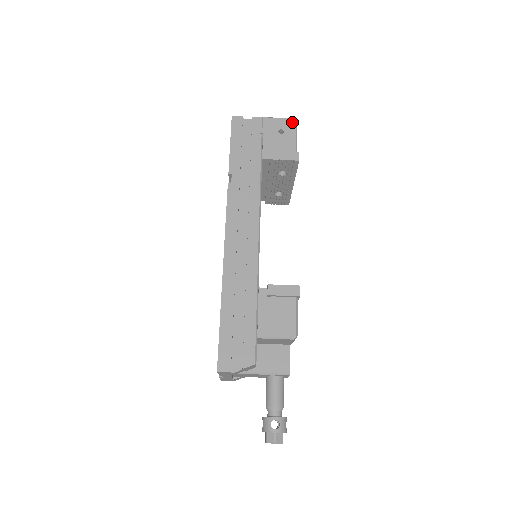
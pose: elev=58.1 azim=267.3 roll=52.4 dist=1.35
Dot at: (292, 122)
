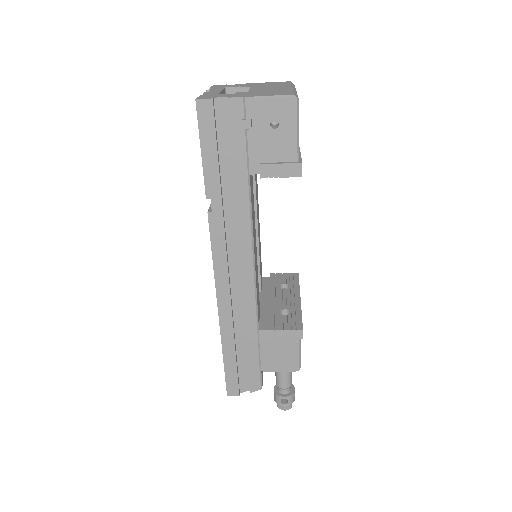
Dot at: (291, 104)
